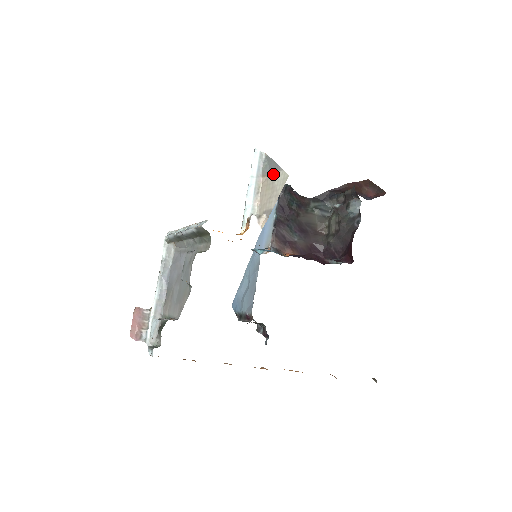
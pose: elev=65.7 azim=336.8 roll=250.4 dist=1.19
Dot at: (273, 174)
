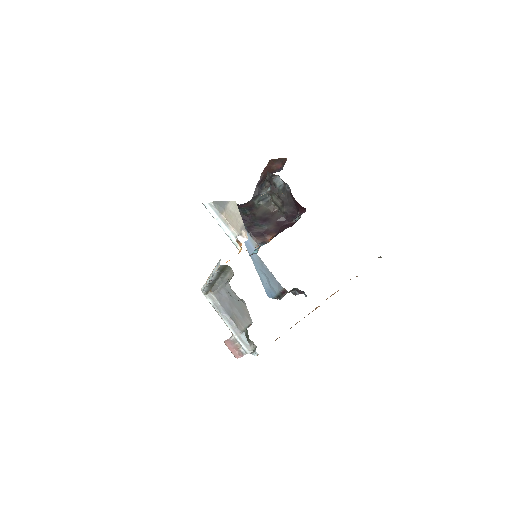
Dot at: (226, 208)
